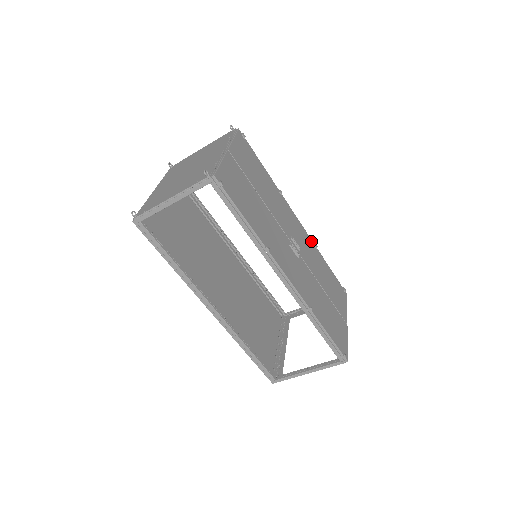
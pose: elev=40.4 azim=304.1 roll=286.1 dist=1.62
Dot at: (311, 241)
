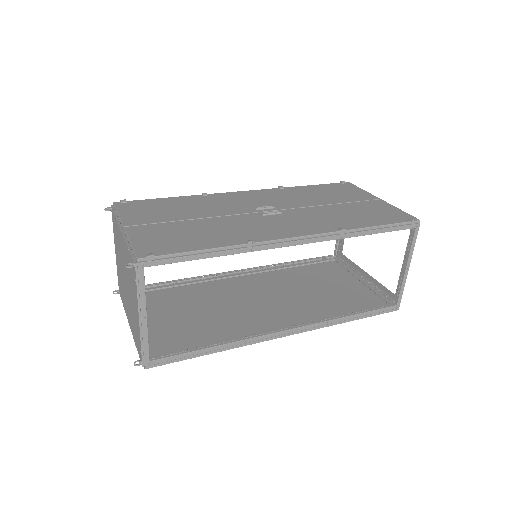
Dot at: (273, 190)
